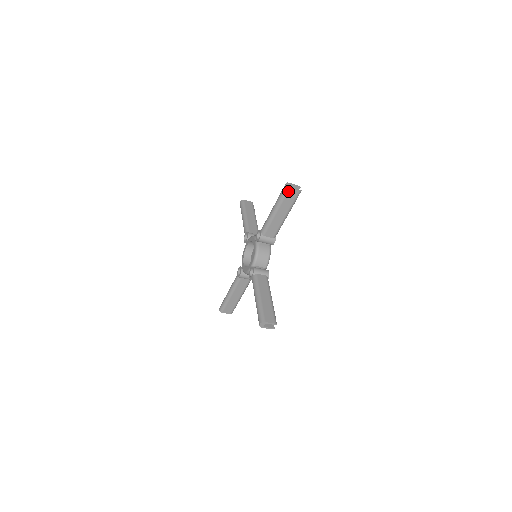
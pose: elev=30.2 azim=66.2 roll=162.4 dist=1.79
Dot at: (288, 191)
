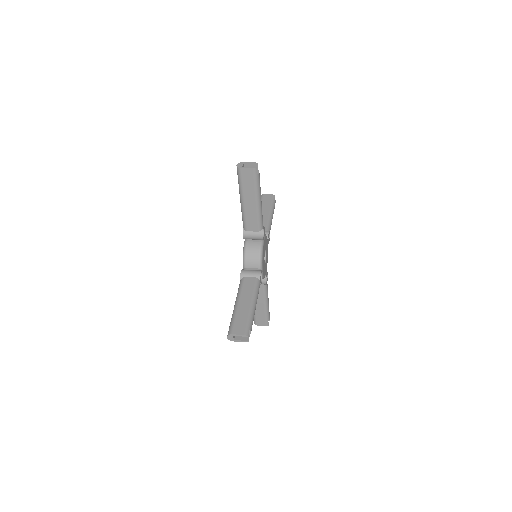
Dot at: occluded
